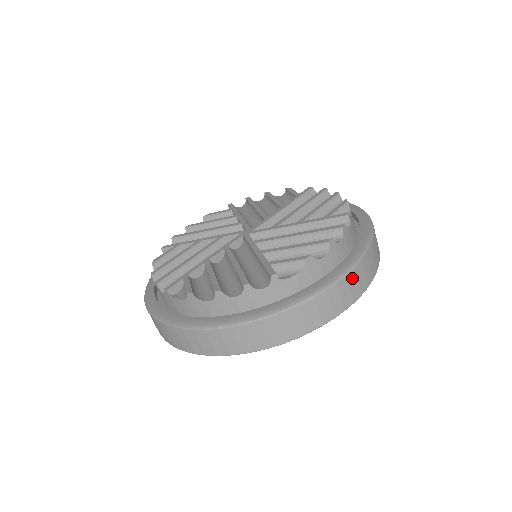
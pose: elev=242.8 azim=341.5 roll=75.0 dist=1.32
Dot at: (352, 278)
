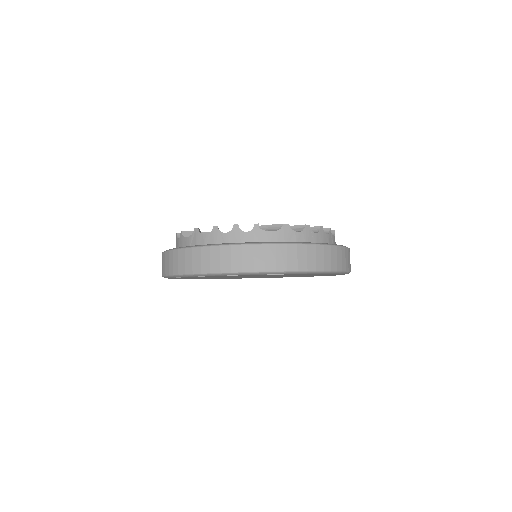
Dot at: occluded
